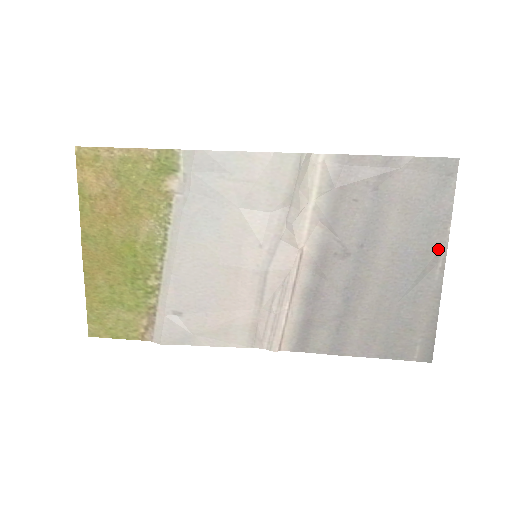
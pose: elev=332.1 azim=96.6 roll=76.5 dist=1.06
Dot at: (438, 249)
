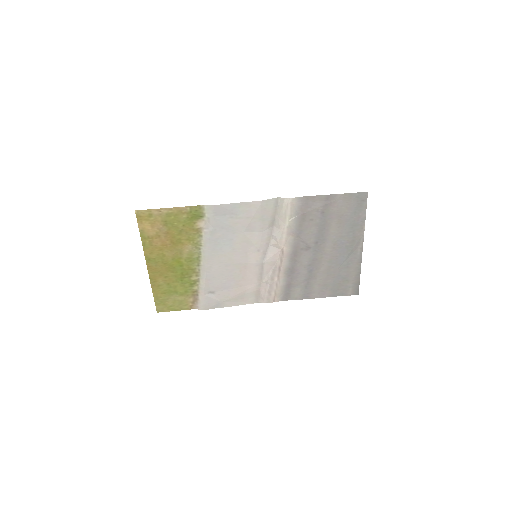
Dot at: (359, 239)
